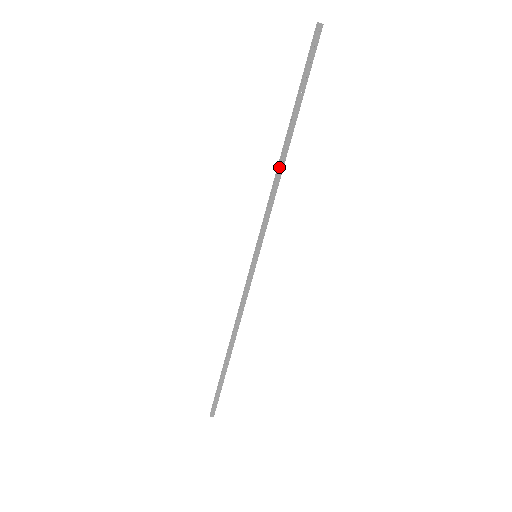
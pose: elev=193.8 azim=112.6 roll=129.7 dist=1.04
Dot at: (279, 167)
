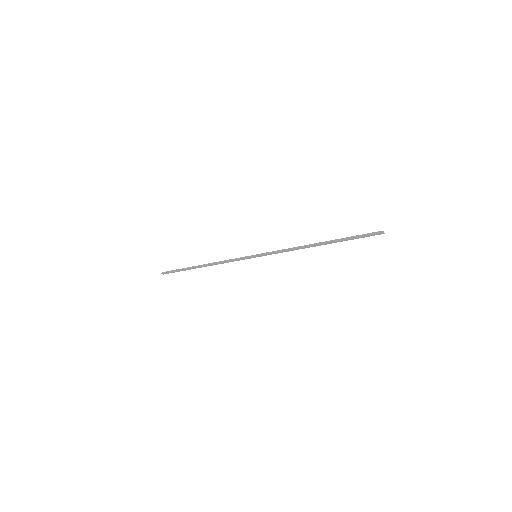
Dot at: (305, 247)
